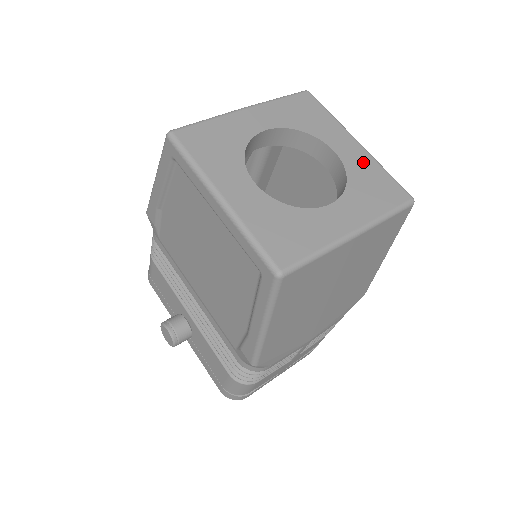
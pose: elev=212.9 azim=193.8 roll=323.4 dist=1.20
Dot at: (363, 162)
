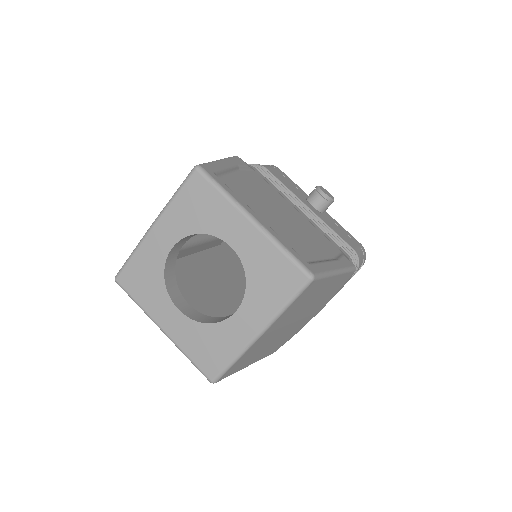
Dot at: (258, 249)
